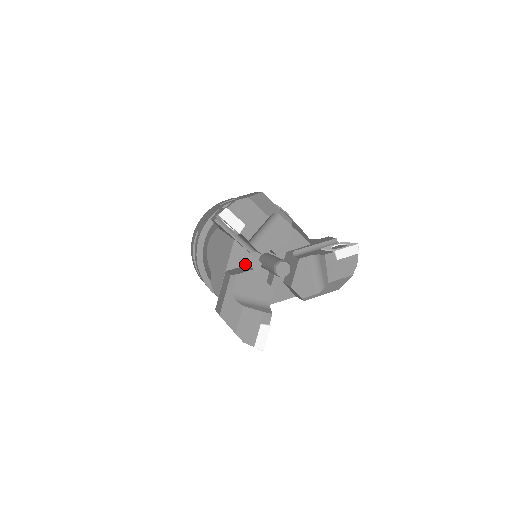
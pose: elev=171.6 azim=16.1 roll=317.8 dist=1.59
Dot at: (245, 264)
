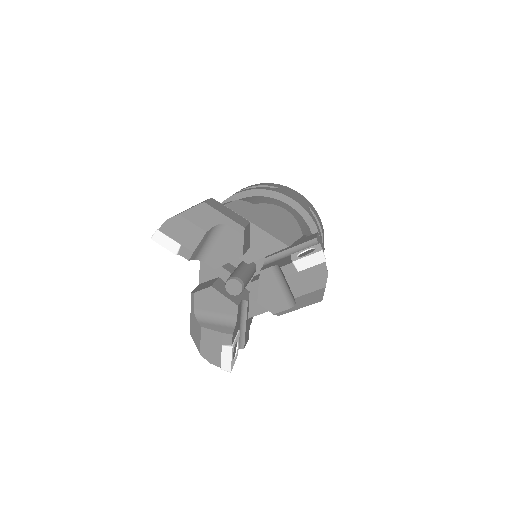
Dot at: (216, 276)
